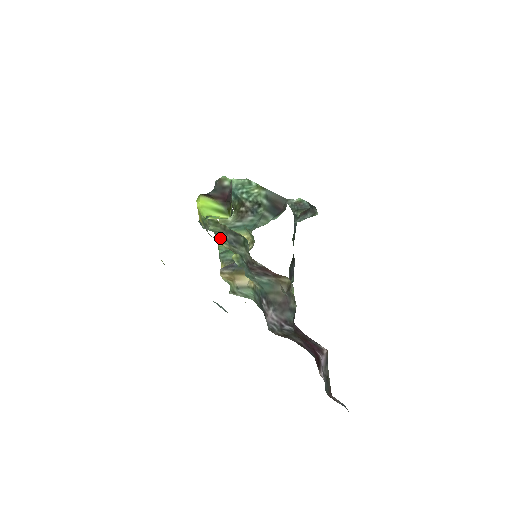
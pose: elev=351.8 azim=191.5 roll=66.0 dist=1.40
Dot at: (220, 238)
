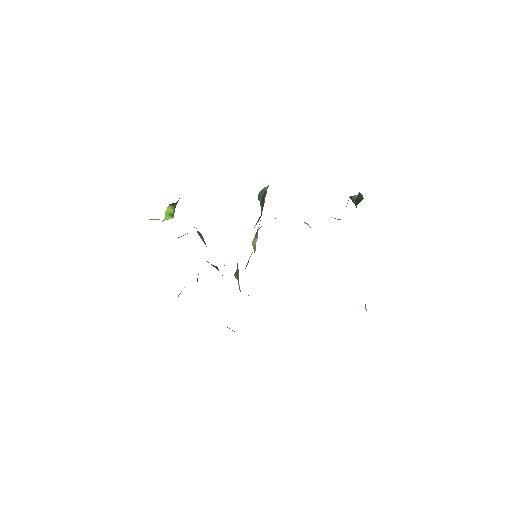
Dot at: occluded
